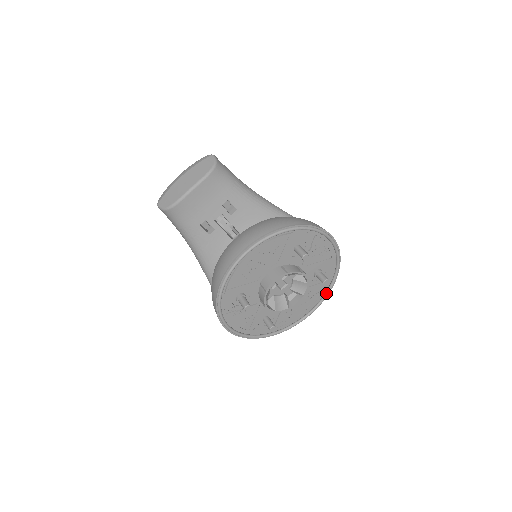
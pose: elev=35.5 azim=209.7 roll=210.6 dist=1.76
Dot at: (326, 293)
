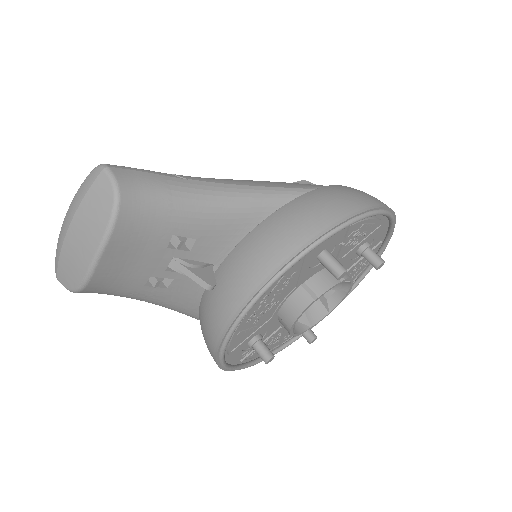
Dot at: (378, 254)
